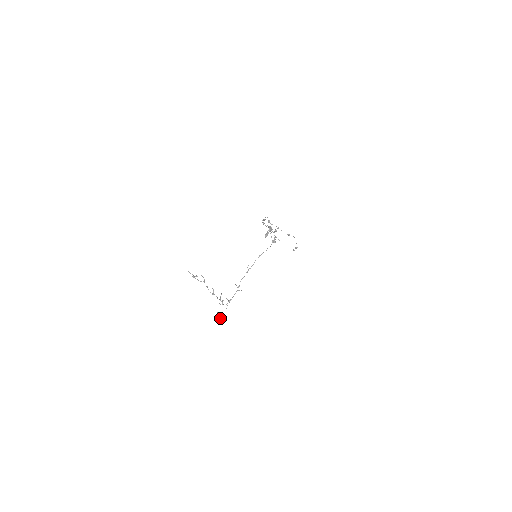
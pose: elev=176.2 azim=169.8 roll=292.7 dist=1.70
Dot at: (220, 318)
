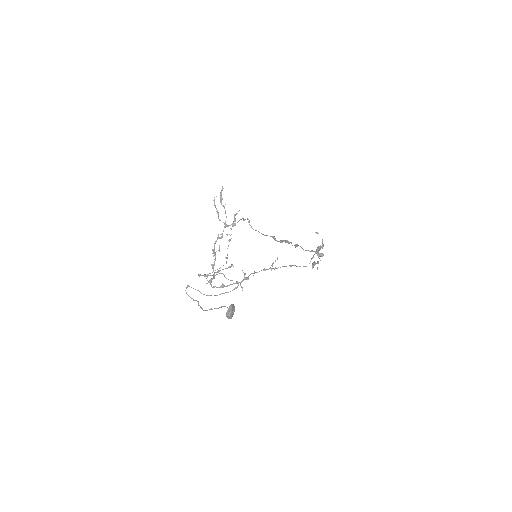
Dot at: occluded
